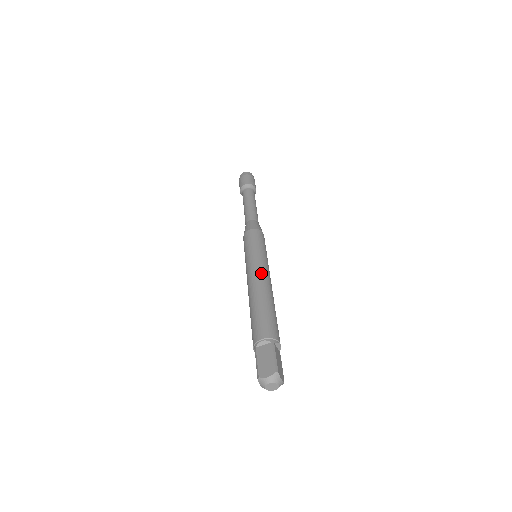
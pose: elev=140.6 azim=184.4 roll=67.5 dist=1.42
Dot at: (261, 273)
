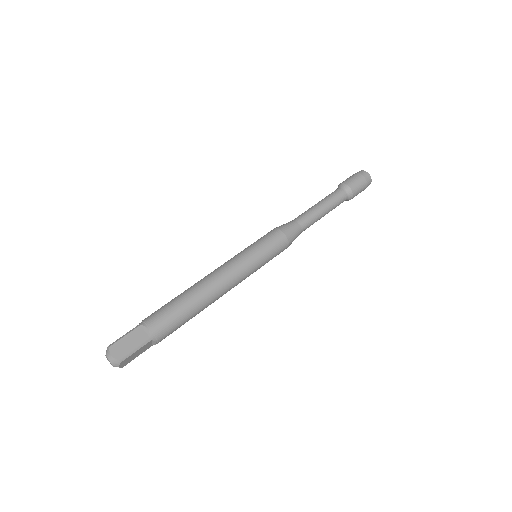
Dot at: (217, 268)
